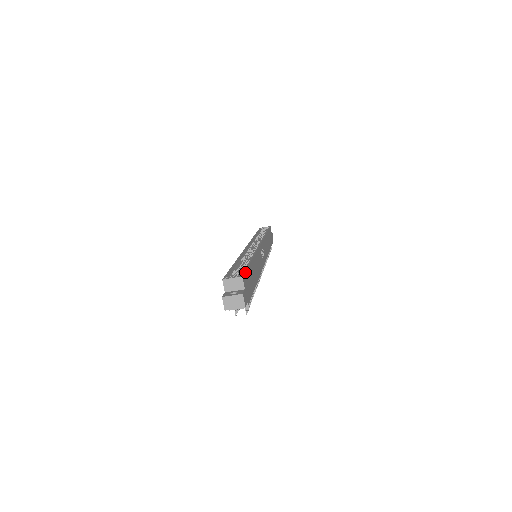
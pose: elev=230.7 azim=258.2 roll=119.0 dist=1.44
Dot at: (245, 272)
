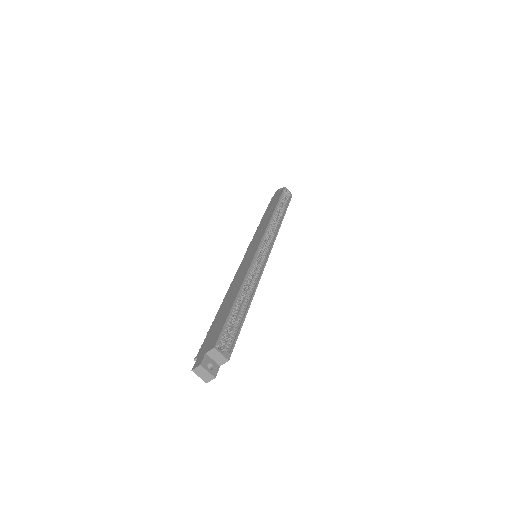
Dot at: (234, 345)
